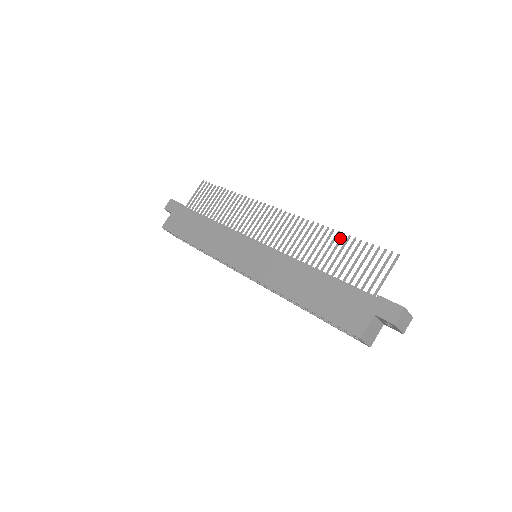
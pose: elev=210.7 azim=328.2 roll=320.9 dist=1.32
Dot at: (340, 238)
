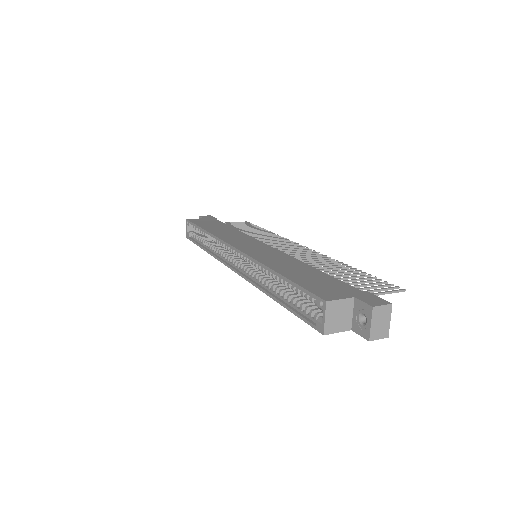
Dot at: (351, 268)
